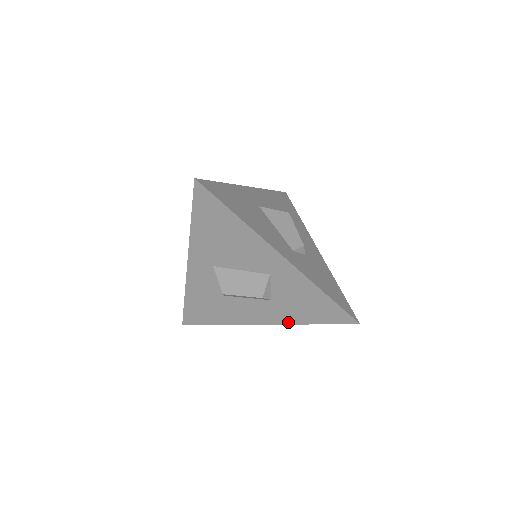
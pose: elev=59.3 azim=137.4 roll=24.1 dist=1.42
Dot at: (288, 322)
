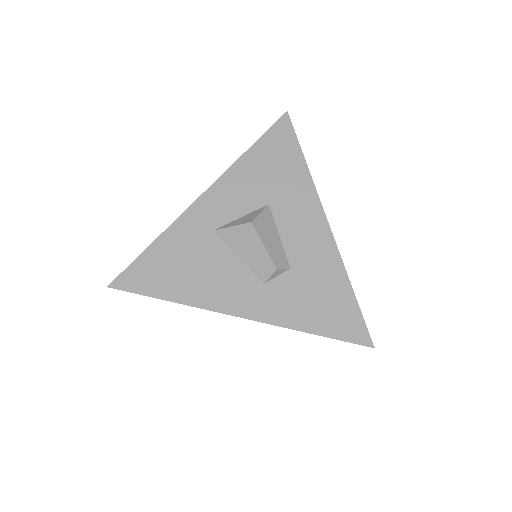
Dot at: occluded
